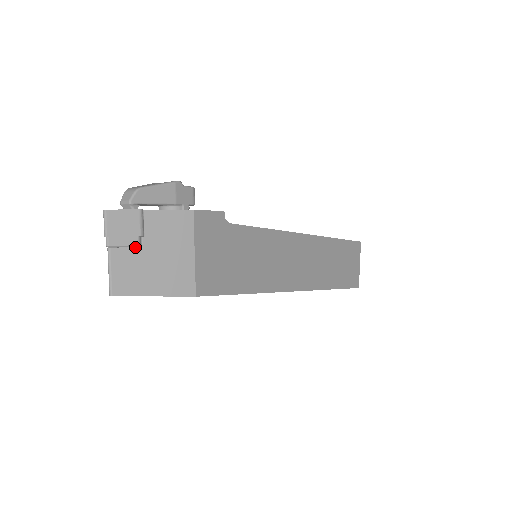
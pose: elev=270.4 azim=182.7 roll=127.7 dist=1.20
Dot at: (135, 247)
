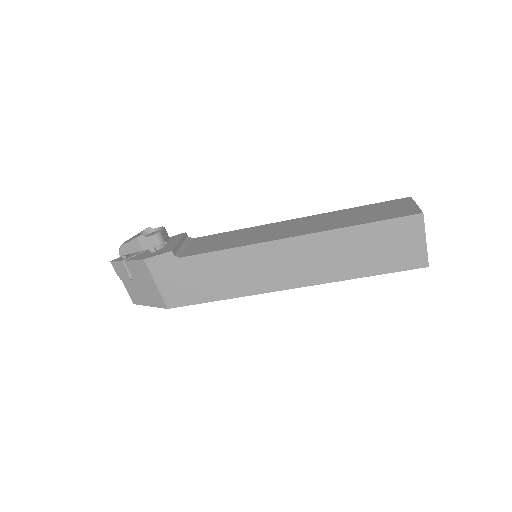
Dot at: (130, 280)
